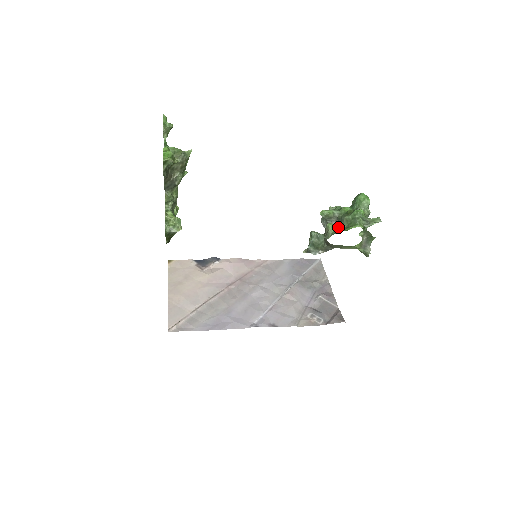
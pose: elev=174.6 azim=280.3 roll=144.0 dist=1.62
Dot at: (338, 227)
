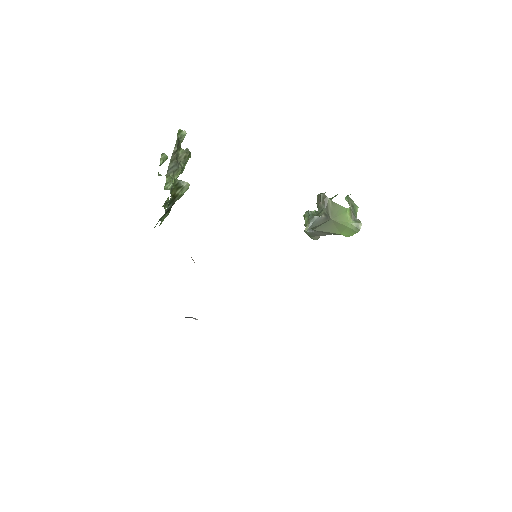
Dot at: occluded
